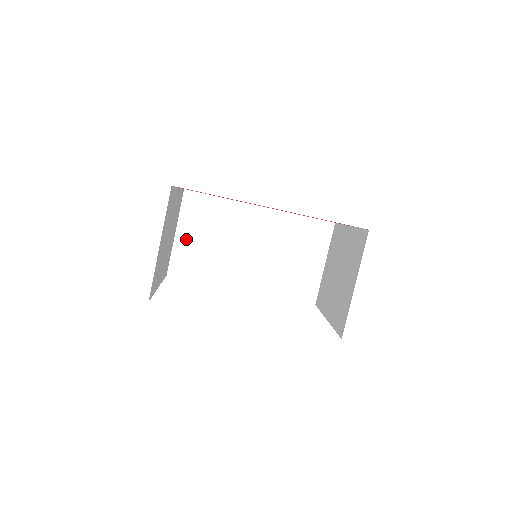
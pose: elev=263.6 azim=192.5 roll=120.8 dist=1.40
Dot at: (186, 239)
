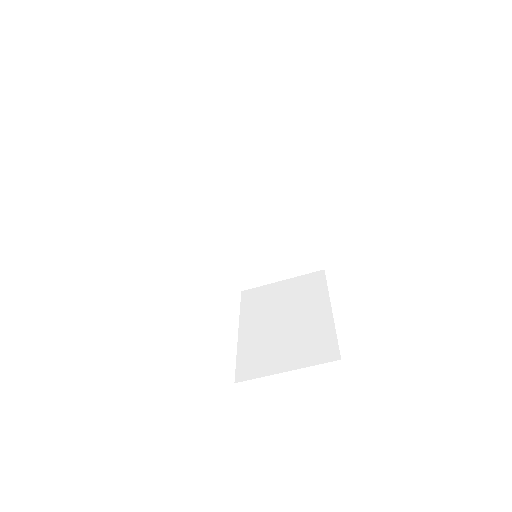
Dot at: (225, 156)
